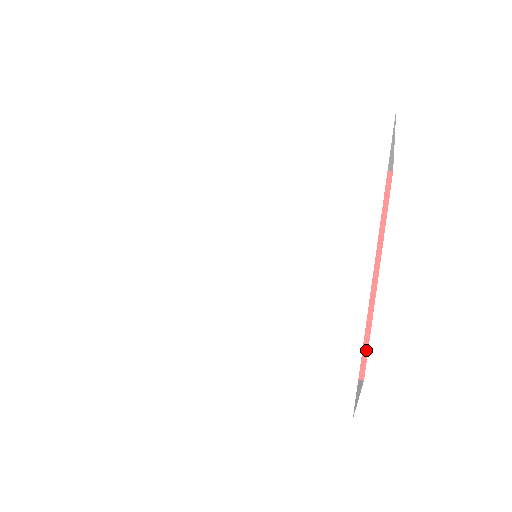
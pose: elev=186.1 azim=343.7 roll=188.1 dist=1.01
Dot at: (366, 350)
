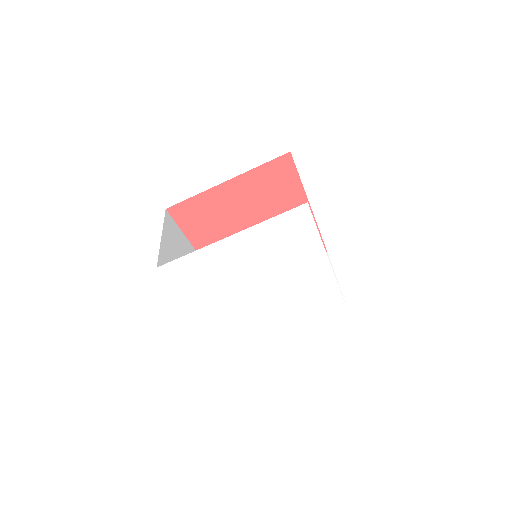
Dot at: (322, 240)
